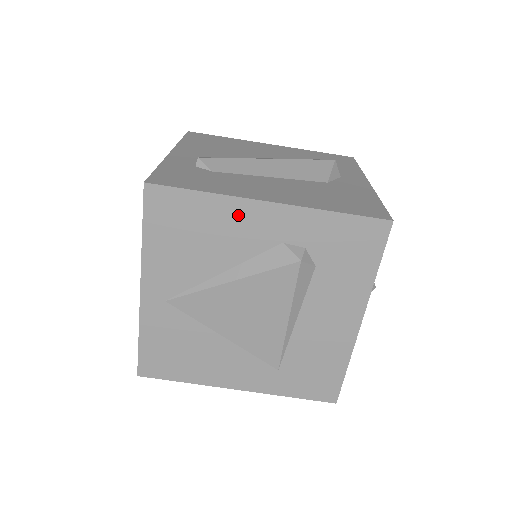
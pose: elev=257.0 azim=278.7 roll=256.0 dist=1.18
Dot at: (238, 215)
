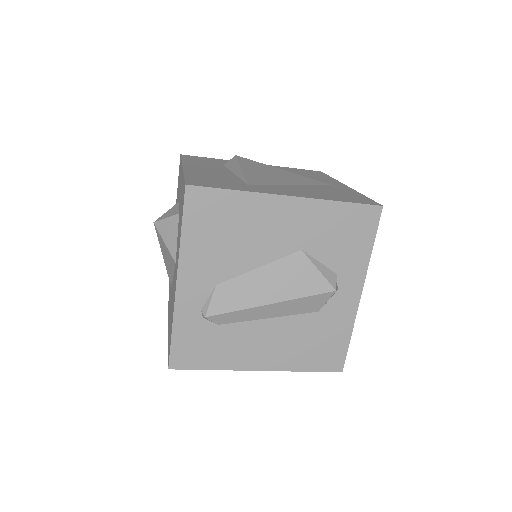
Dot at: occluded
